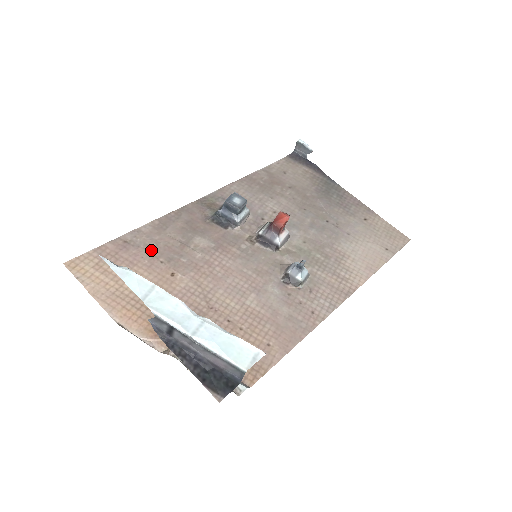
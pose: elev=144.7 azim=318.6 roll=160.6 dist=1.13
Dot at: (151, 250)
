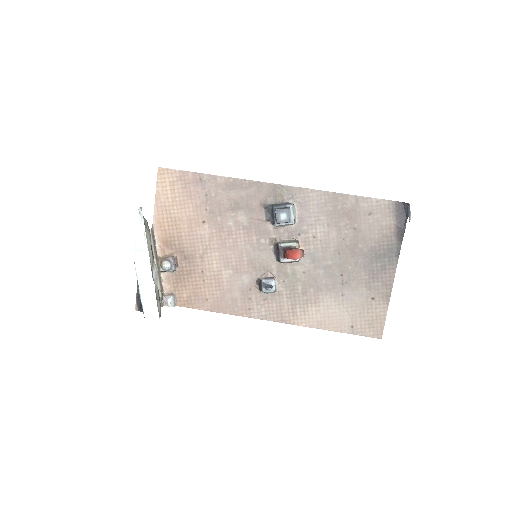
Dot at: (208, 197)
